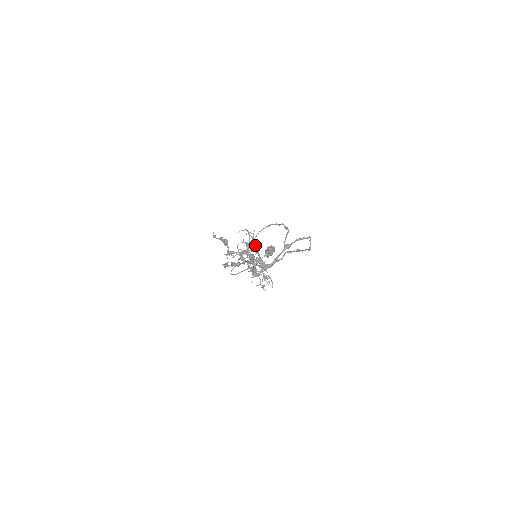
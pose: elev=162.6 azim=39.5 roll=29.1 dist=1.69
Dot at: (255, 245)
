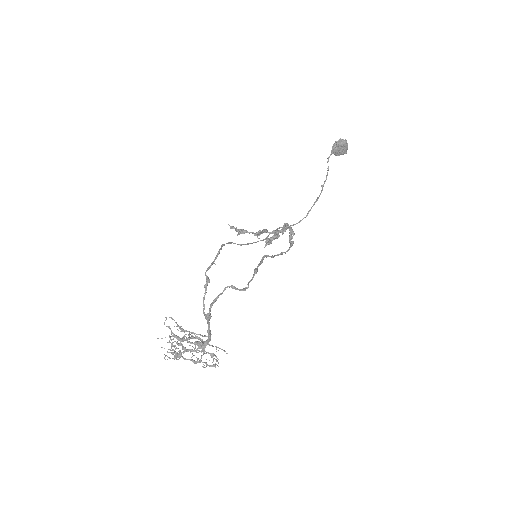
Dot at: (177, 337)
